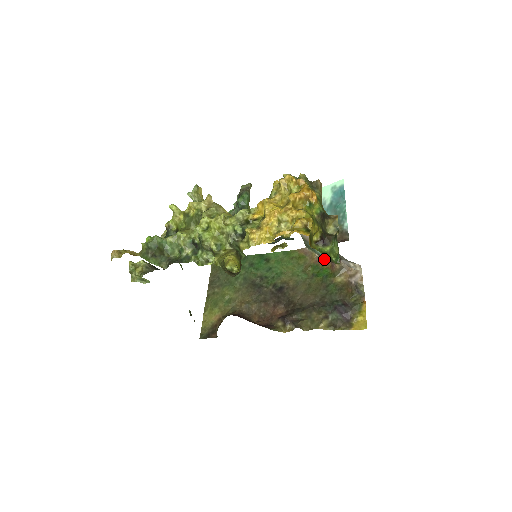
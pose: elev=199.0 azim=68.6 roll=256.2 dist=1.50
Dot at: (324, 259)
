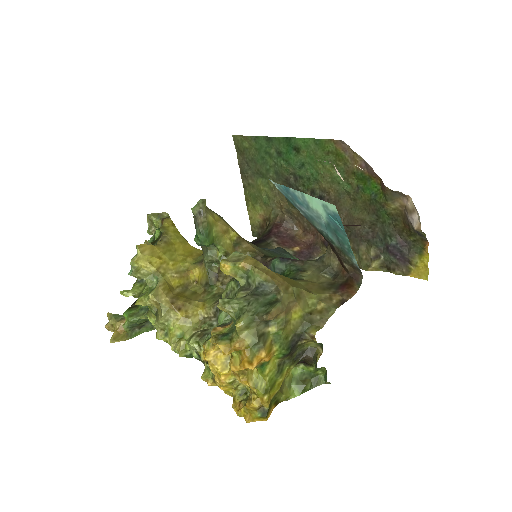
Dot at: (370, 167)
